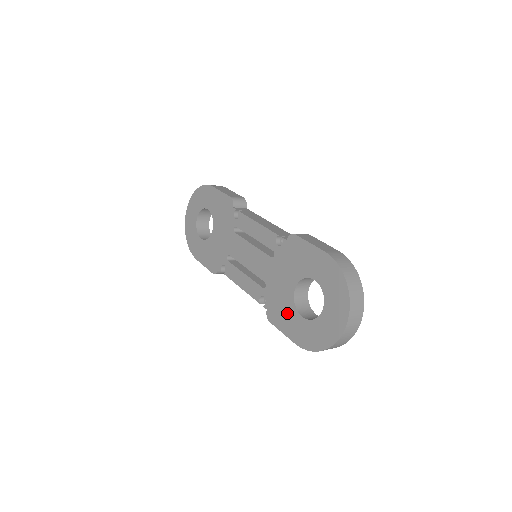
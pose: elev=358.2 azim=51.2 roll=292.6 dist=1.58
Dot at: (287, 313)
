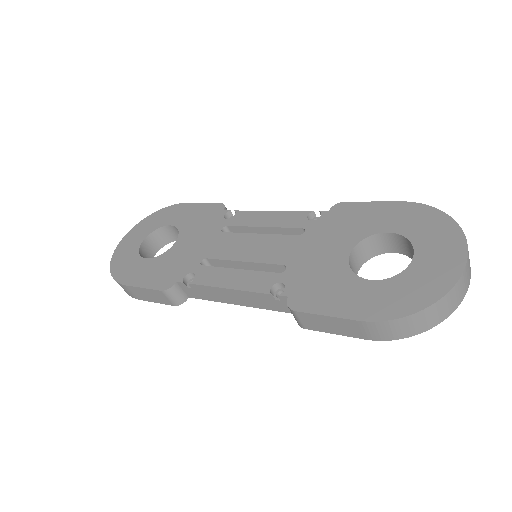
Dot at: (336, 286)
